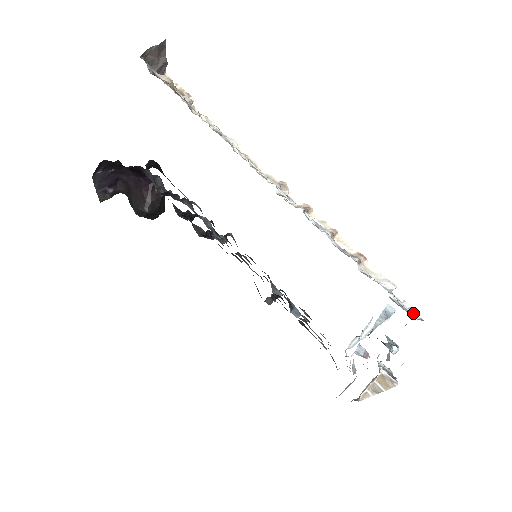
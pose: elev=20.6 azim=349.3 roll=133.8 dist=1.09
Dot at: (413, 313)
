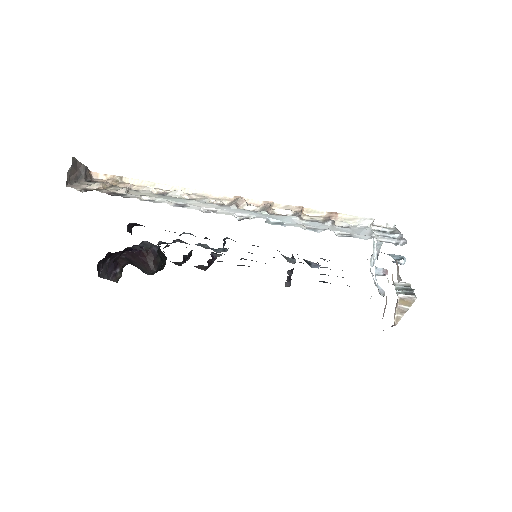
Dot at: (396, 240)
